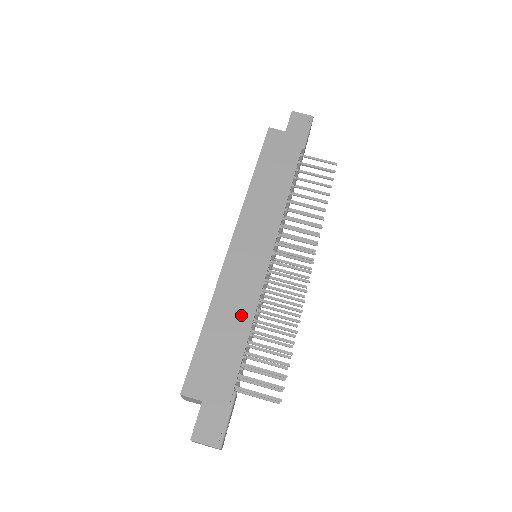
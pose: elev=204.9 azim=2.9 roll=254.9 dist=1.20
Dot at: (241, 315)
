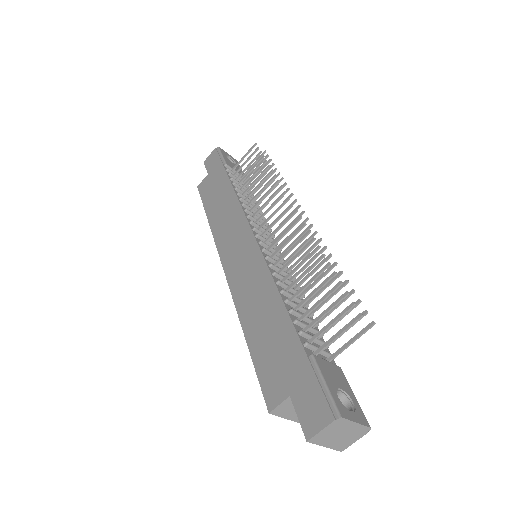
Dot at: (266, 298)
